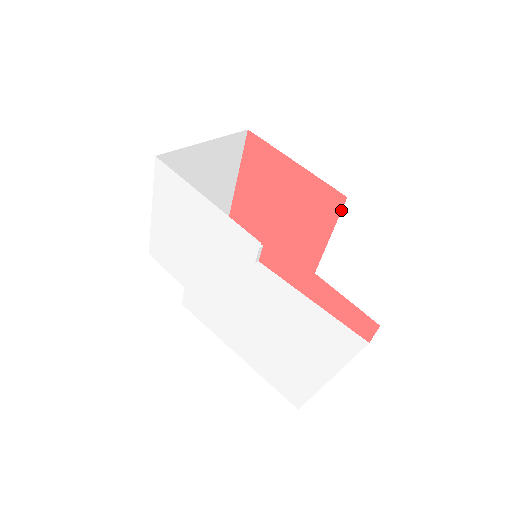
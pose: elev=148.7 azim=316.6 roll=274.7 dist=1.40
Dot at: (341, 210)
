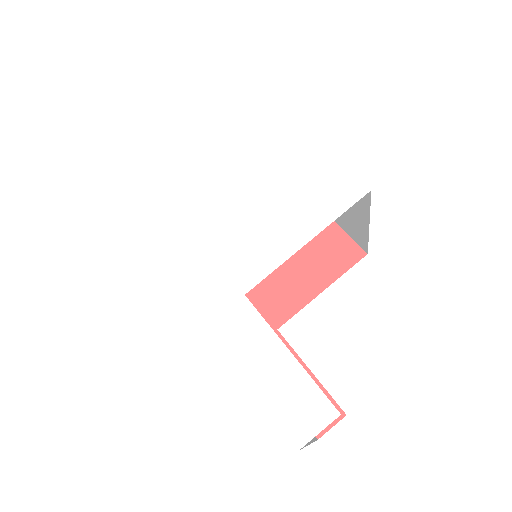
Dot at: occluded
